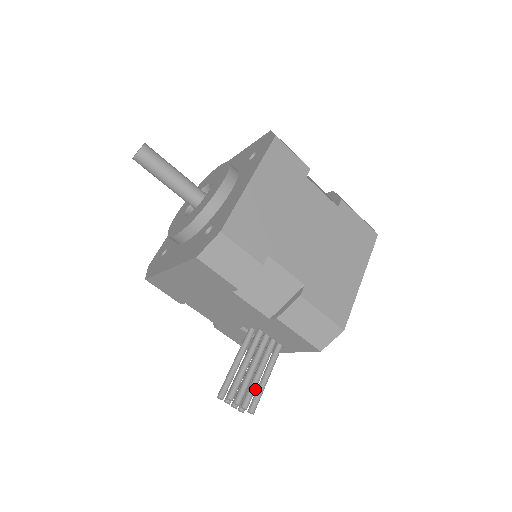
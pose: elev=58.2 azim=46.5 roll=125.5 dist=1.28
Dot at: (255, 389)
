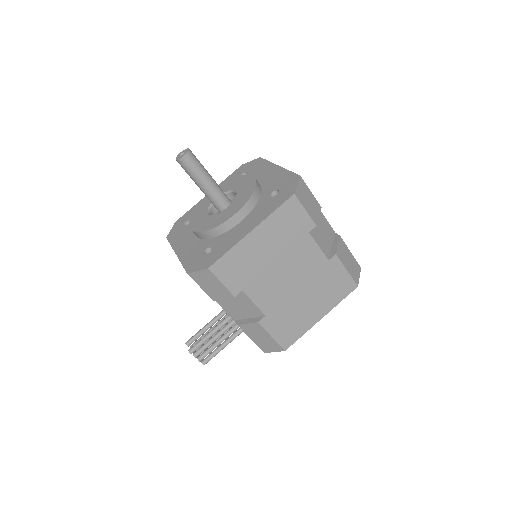
Dot at: occluded
